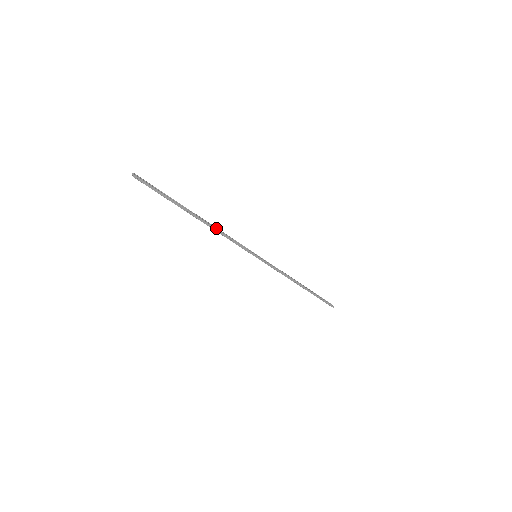
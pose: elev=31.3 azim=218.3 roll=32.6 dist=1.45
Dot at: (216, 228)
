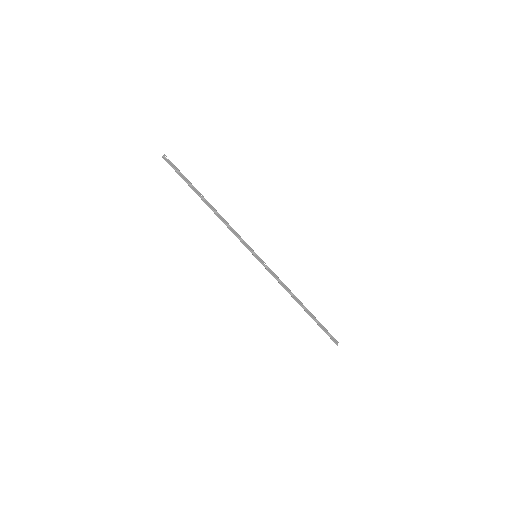
Dot at: (223, 218)
